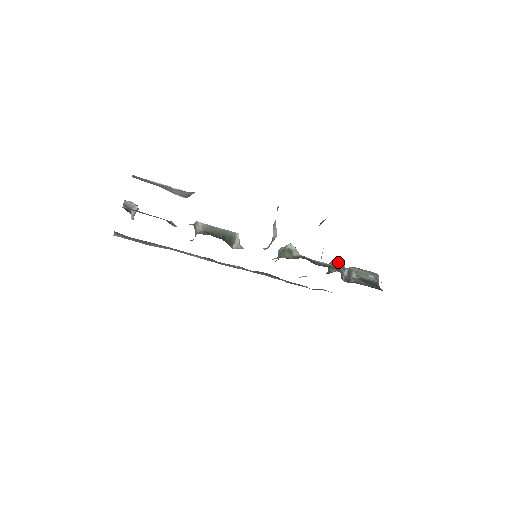
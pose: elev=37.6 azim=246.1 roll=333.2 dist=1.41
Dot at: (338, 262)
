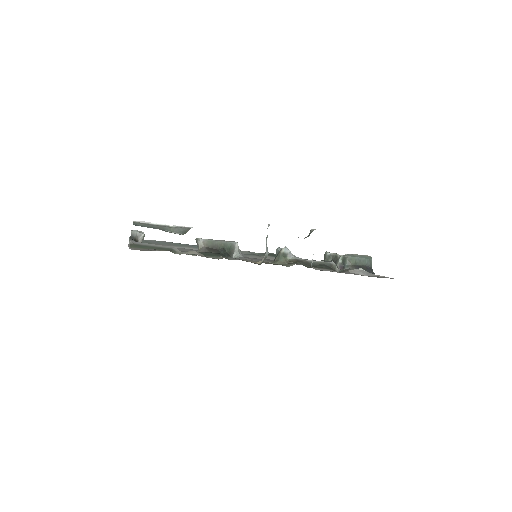
Dot at: (332, 253)
